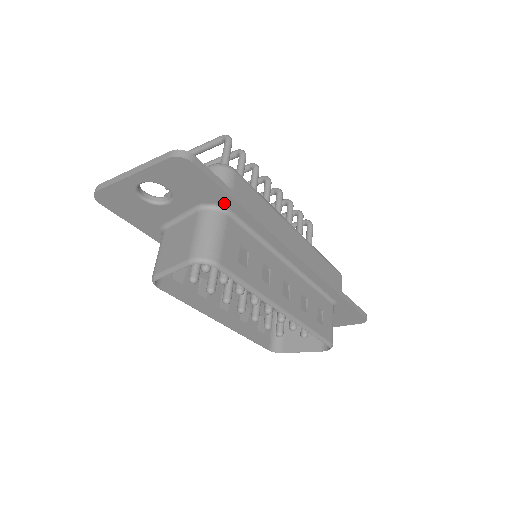
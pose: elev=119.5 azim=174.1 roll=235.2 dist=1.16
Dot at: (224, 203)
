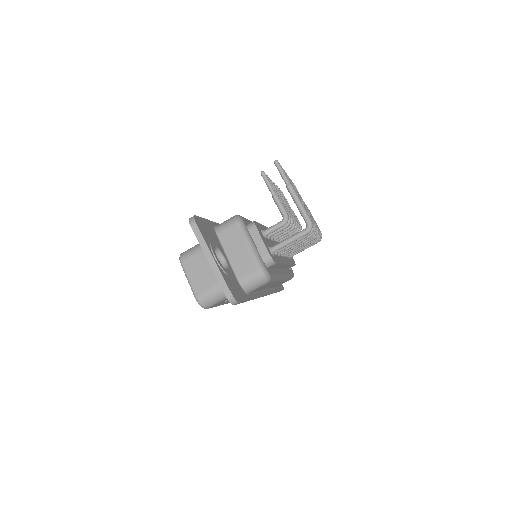
Dot at: occluded
